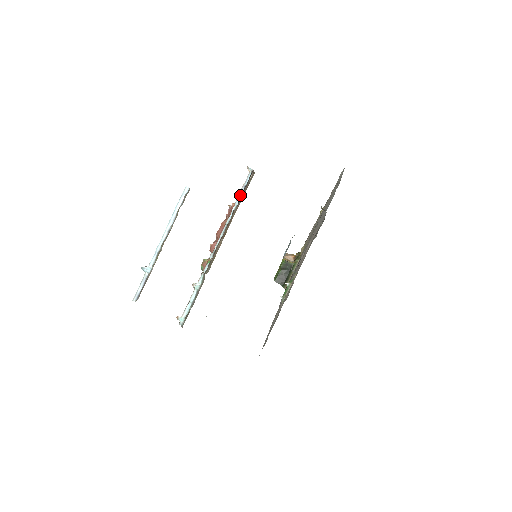
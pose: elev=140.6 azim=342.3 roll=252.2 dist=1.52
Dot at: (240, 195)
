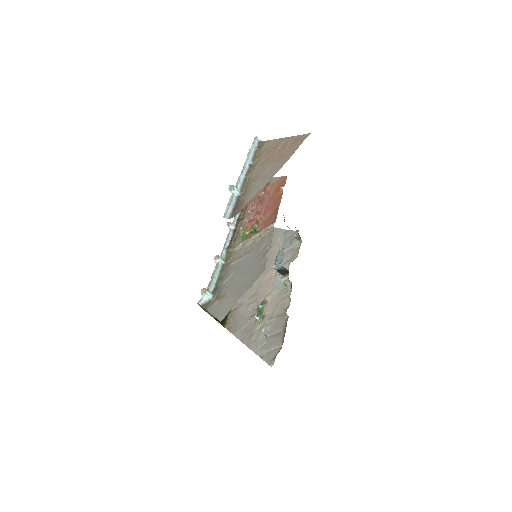
Dot at: occluded
